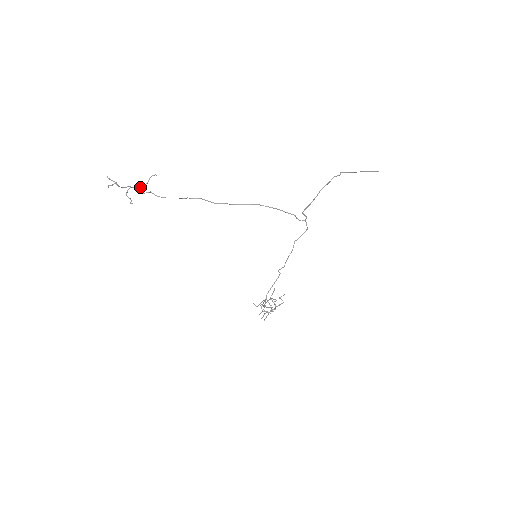
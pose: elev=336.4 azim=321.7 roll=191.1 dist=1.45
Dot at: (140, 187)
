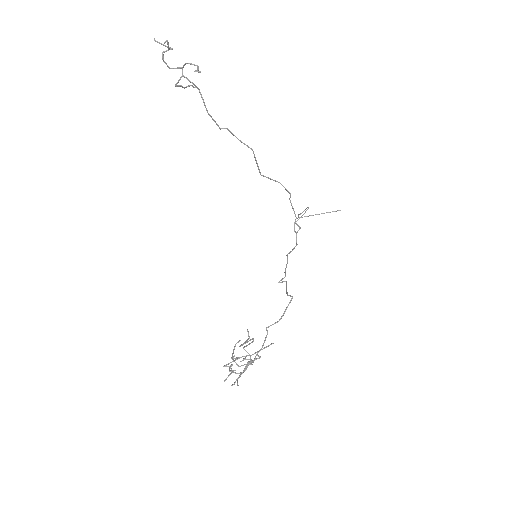
Dot at: (176, 85)
